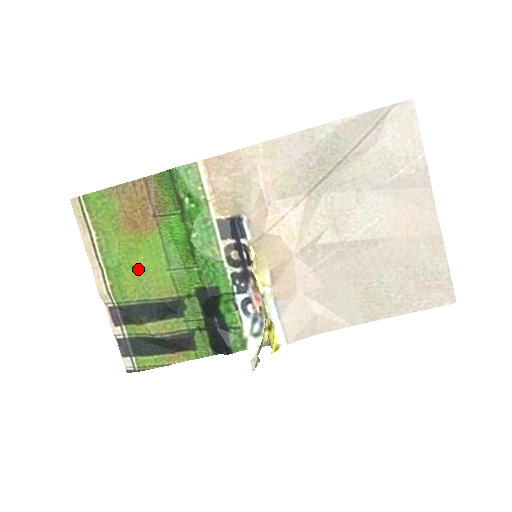
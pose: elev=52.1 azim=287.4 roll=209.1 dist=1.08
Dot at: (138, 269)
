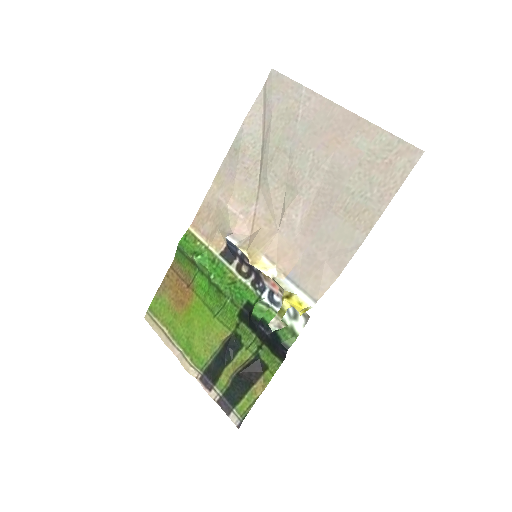
Dot at: (198, 332)
